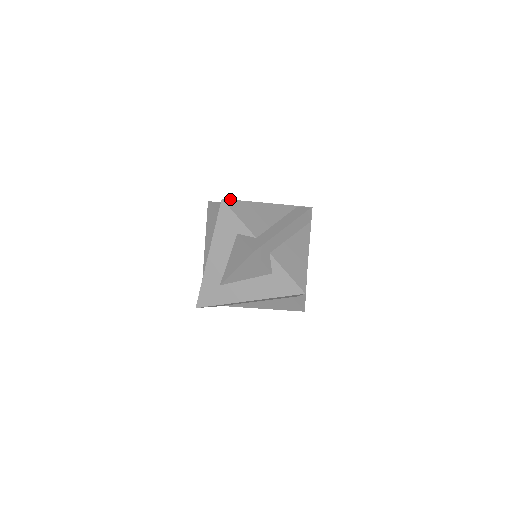
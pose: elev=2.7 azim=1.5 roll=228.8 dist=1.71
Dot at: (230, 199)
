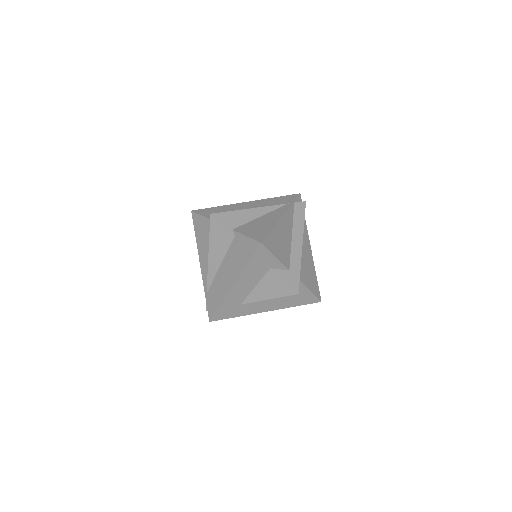
Dot at: (265, 238)
